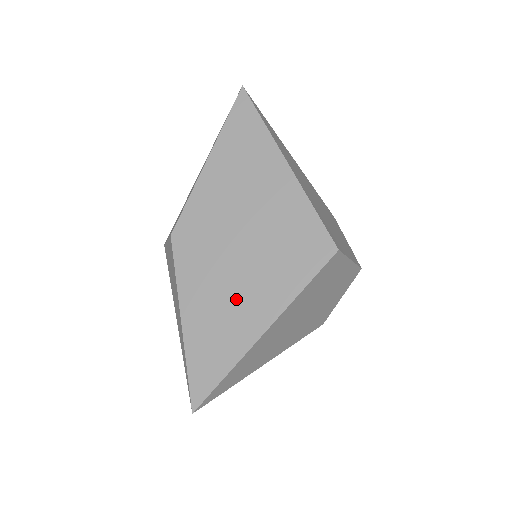
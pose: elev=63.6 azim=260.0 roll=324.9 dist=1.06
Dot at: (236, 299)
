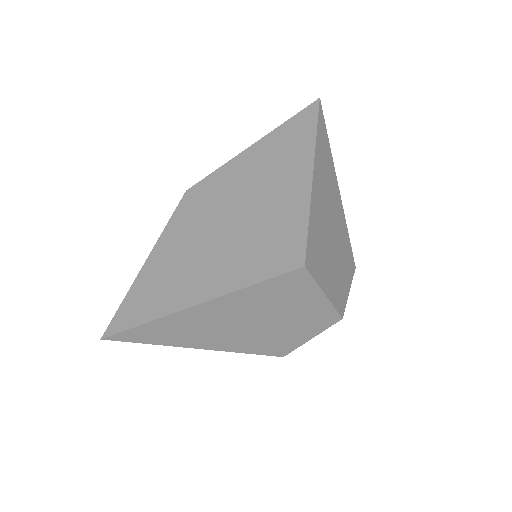
Dot at: (196, 265)
